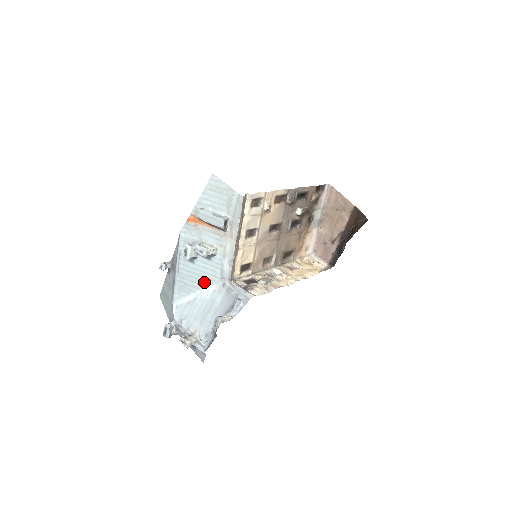
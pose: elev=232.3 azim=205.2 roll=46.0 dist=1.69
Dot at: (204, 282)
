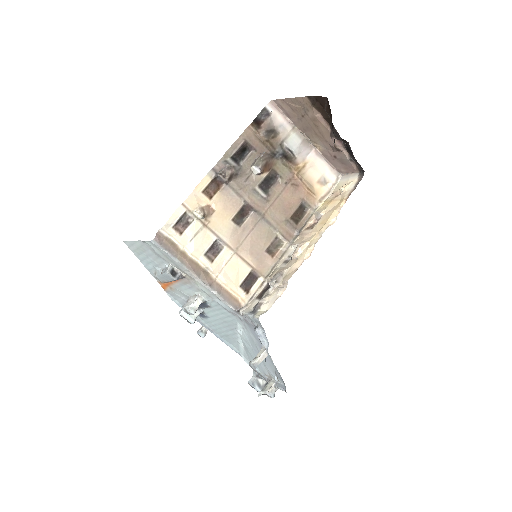
Dot at: (231, 326)
